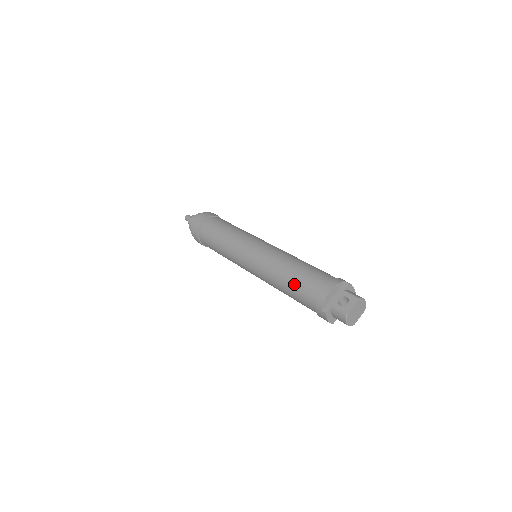
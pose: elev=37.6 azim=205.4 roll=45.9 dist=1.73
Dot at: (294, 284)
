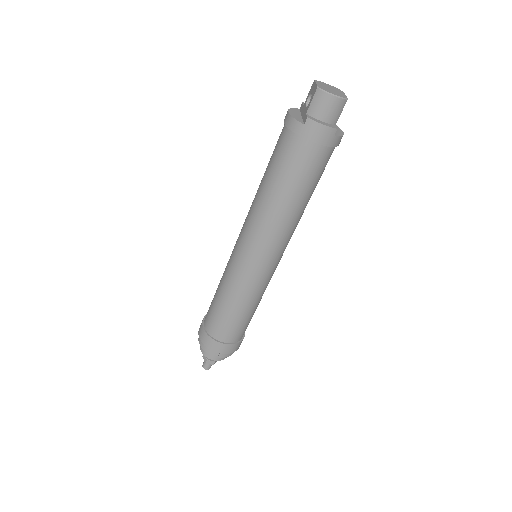
Dot at: (273, 171)
